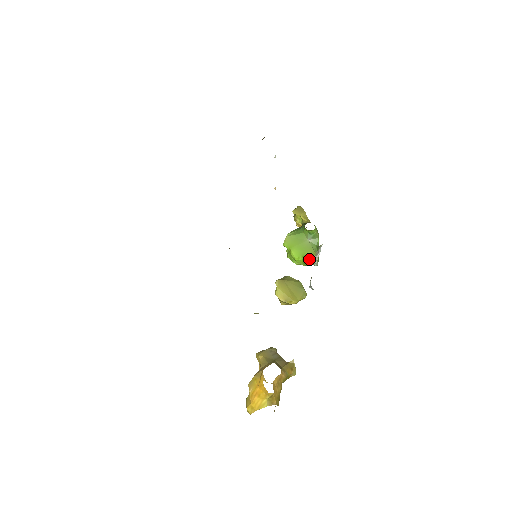
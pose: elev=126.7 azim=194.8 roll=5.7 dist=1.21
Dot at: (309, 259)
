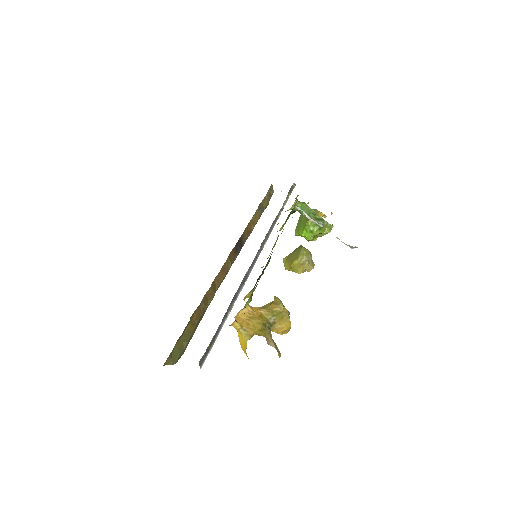
Dot at: (308, 226)
